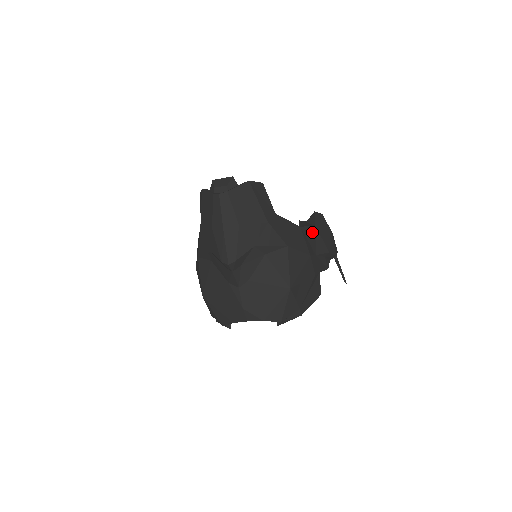
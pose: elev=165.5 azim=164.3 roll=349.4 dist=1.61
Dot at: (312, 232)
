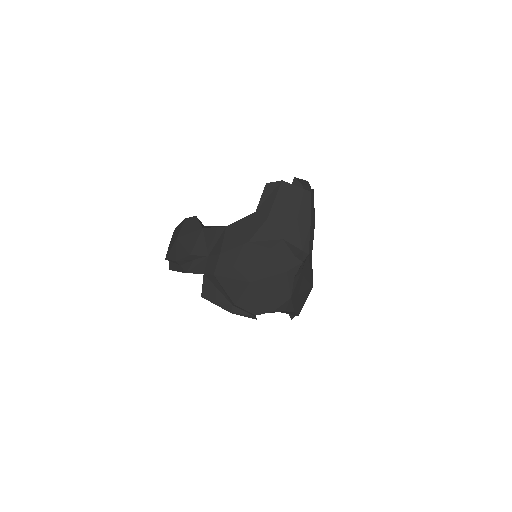
Dot at: occluded
